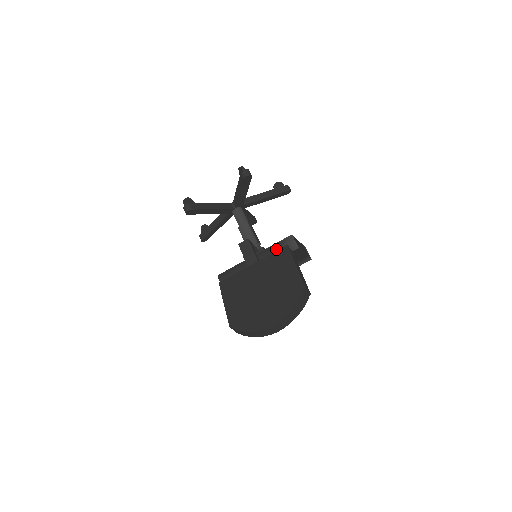
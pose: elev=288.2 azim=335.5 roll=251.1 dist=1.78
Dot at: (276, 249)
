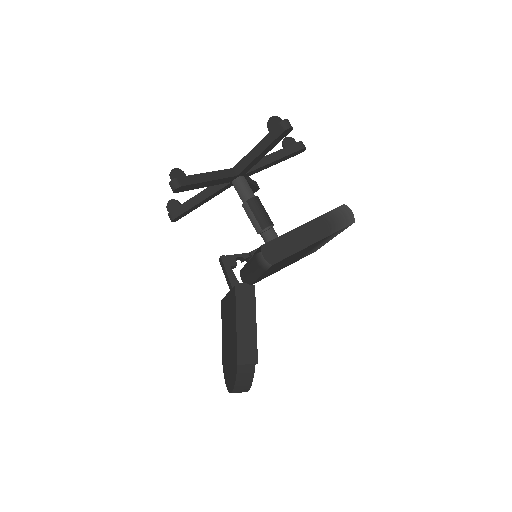
Dot at: (256, 262)
